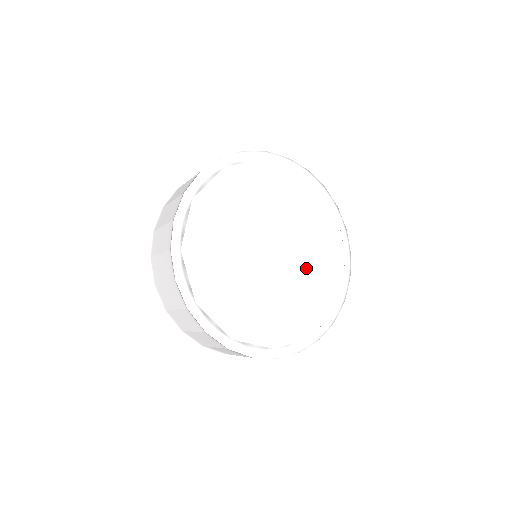
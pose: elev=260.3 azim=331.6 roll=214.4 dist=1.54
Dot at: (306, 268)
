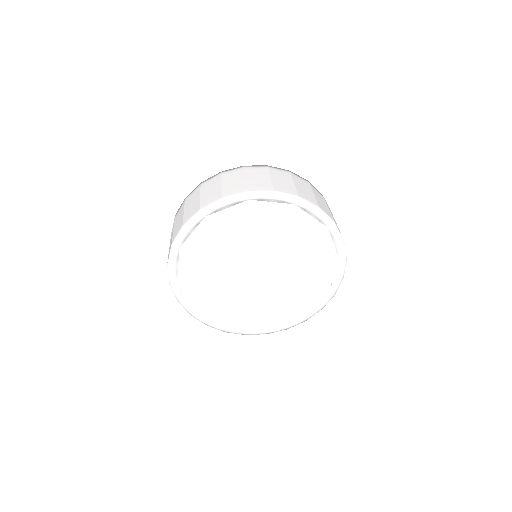
Dot at: (293, 266)
